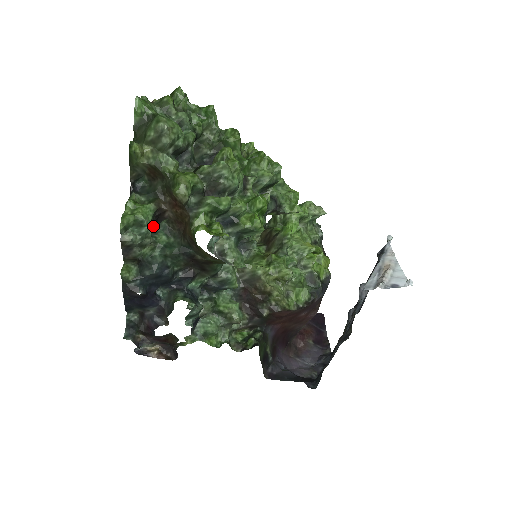
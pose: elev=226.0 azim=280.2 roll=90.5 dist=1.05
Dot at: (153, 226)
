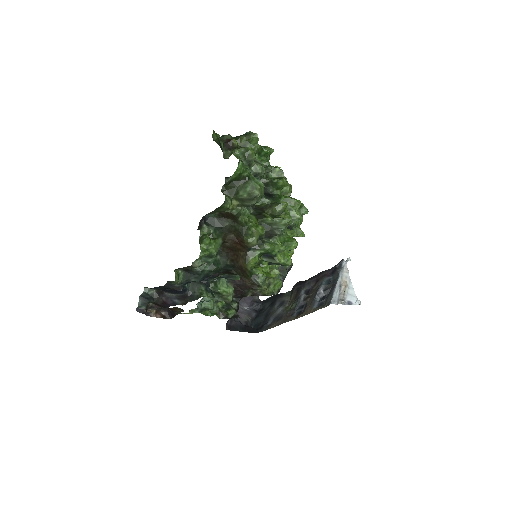
Dot at: occluded
